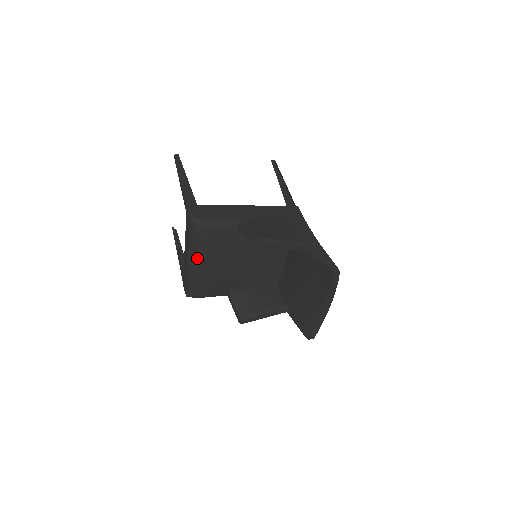
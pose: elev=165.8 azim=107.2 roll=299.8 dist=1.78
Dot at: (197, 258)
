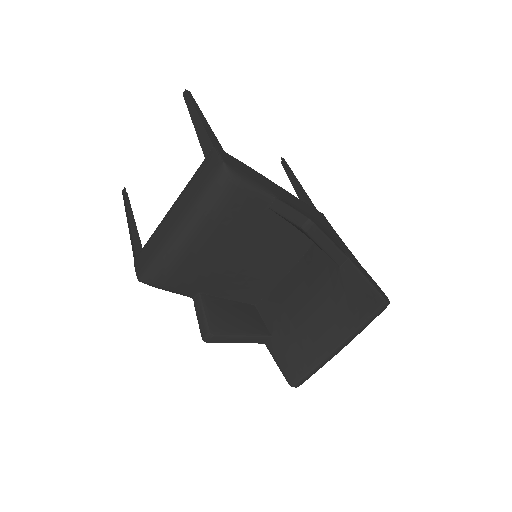
Dot at: (196, 225)
